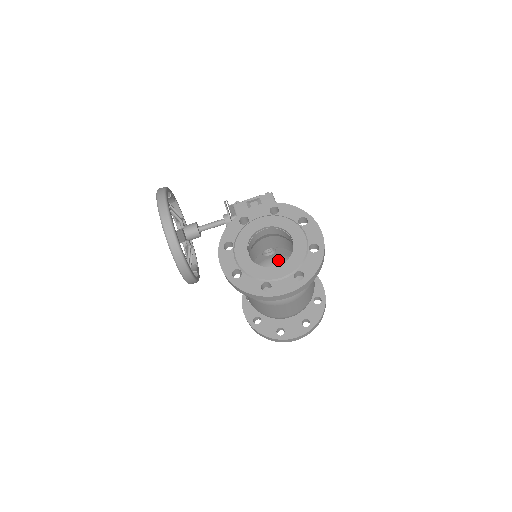
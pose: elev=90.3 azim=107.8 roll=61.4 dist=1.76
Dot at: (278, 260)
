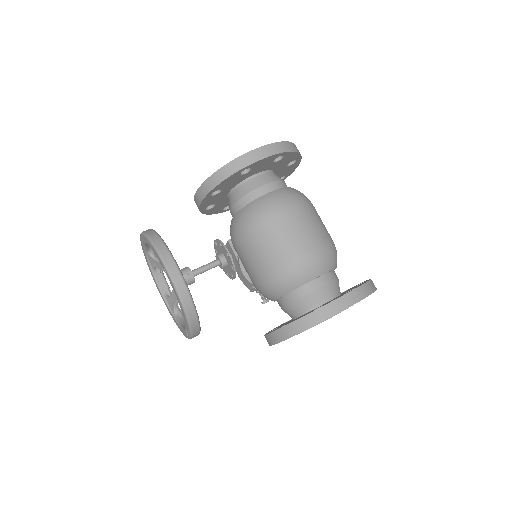
Dot at: occluded
